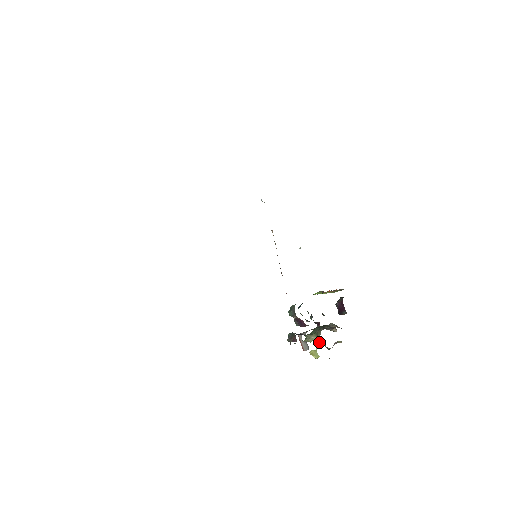
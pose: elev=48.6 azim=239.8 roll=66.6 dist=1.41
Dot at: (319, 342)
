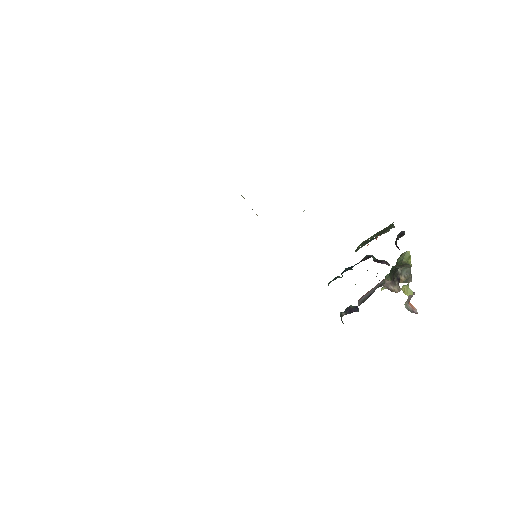
Dot at: occluded
